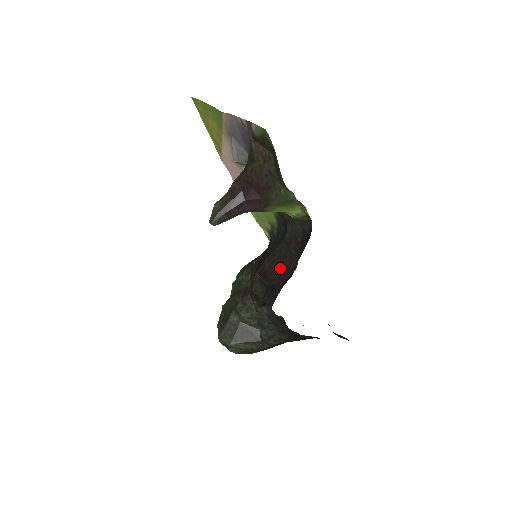
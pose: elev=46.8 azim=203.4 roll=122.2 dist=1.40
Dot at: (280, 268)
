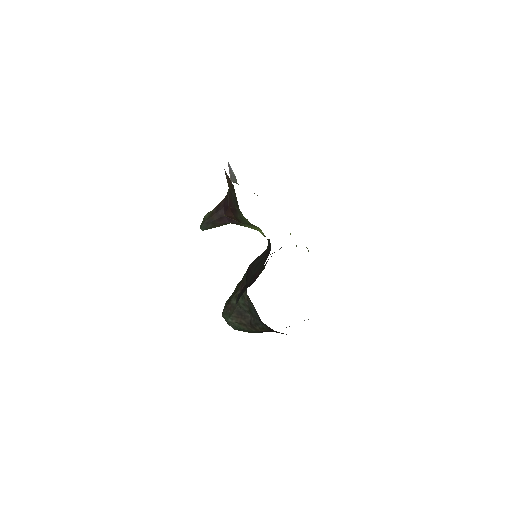
Dot at: (253, 273)
